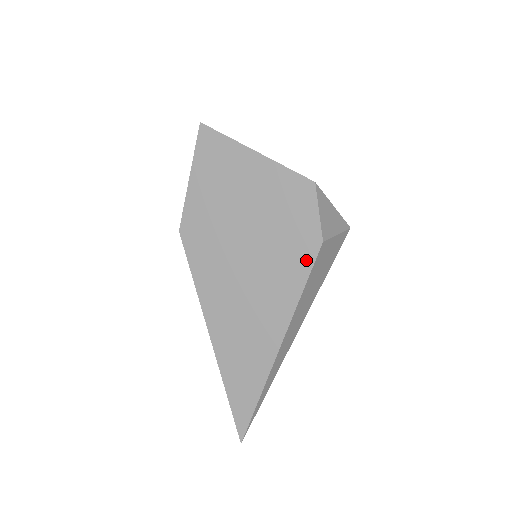
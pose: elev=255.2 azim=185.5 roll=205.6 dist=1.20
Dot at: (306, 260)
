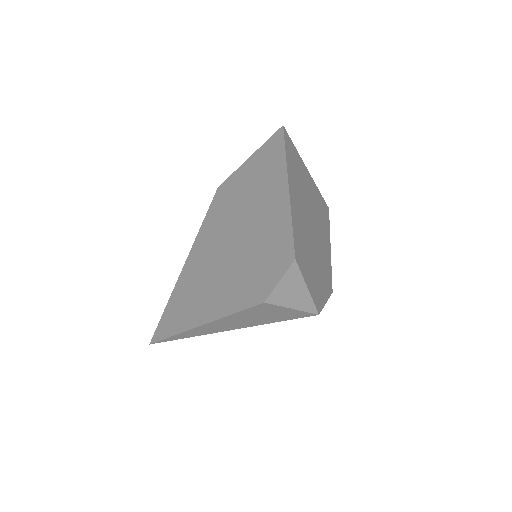
Dot at: (248, 299)
